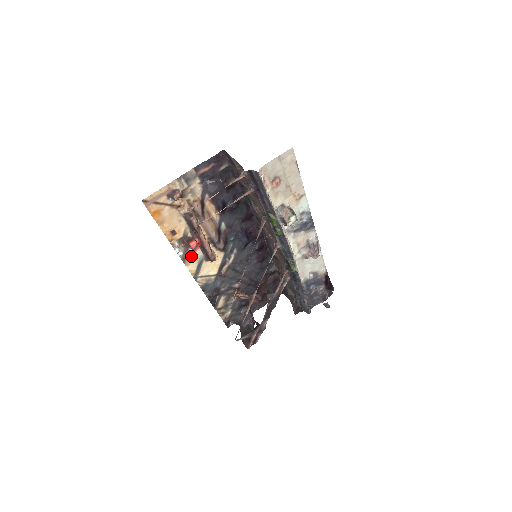
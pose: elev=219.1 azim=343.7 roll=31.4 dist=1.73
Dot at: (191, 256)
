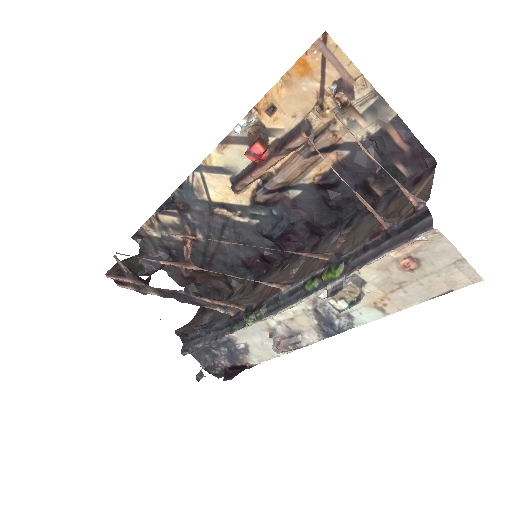
Dot at: (235, 152)
